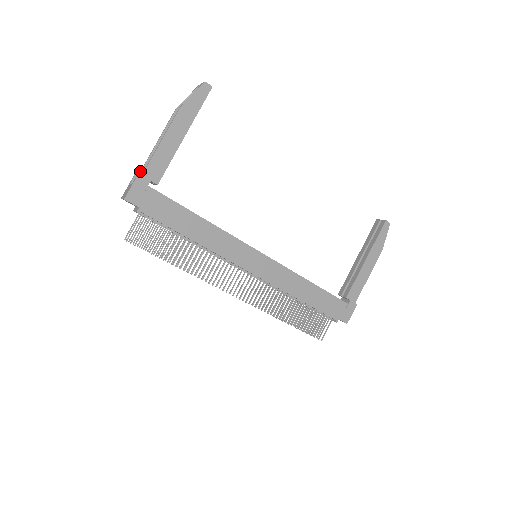
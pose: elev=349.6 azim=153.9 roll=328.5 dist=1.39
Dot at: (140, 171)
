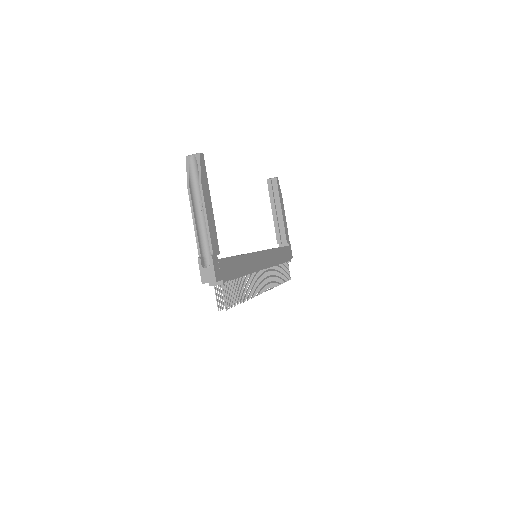
Dot at: (198, 253)
